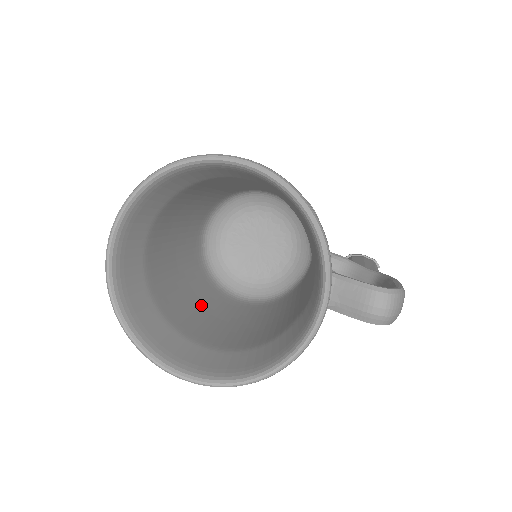
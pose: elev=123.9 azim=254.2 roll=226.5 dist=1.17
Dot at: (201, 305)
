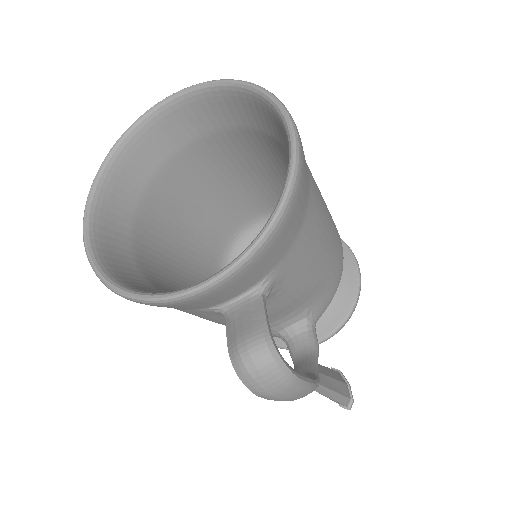
Dot at: (184, 245)
